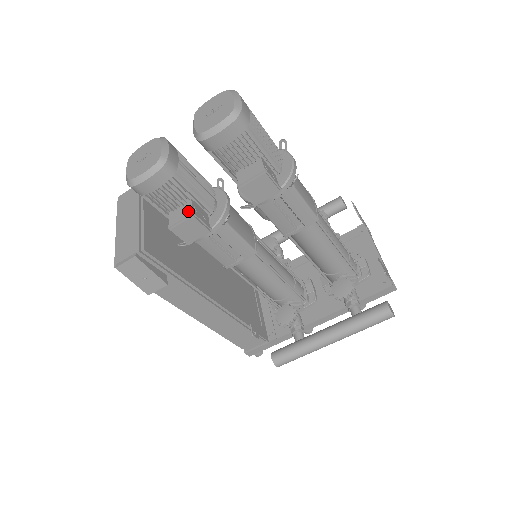
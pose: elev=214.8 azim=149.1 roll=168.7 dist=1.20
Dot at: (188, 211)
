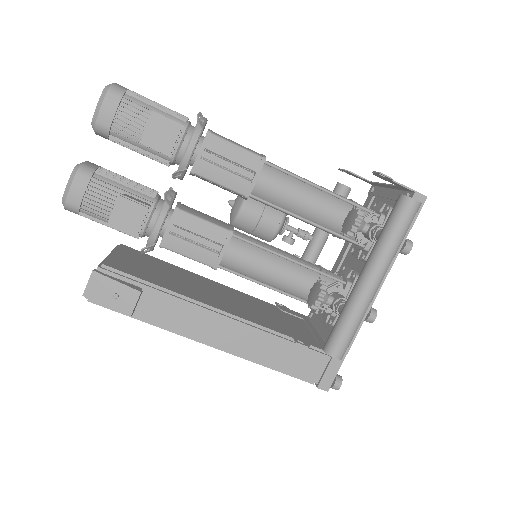
Dot at: occluded
